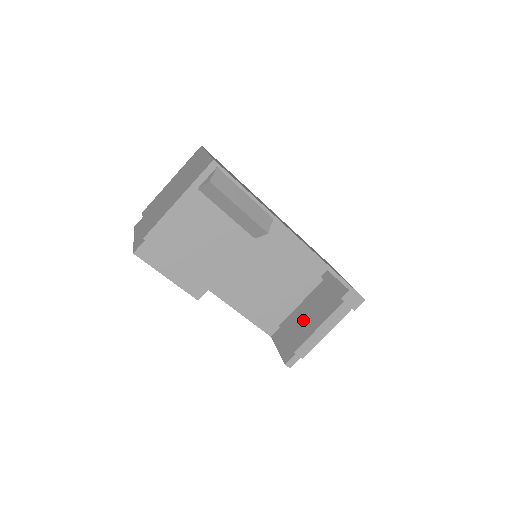
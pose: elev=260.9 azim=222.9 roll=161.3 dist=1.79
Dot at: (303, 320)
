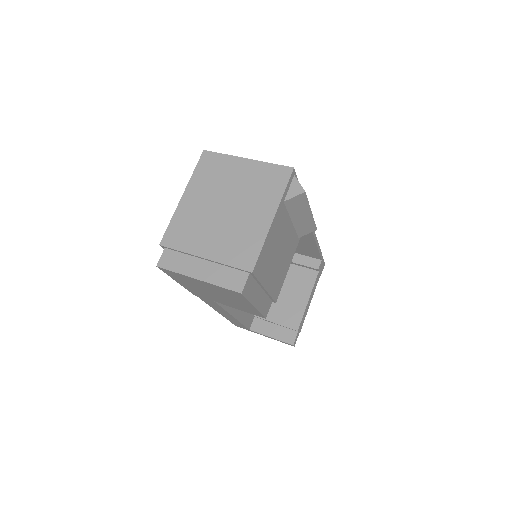
Dot at: (283, 301)
